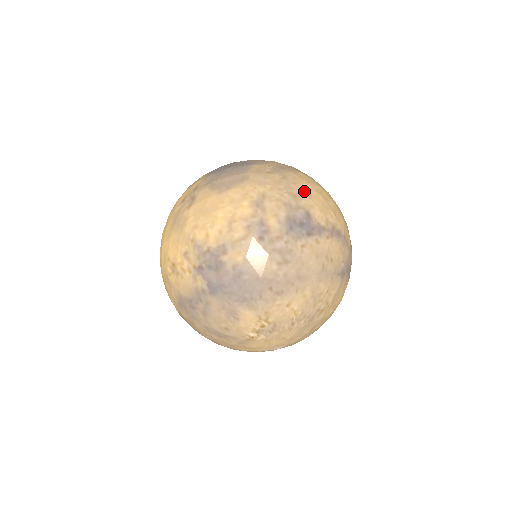
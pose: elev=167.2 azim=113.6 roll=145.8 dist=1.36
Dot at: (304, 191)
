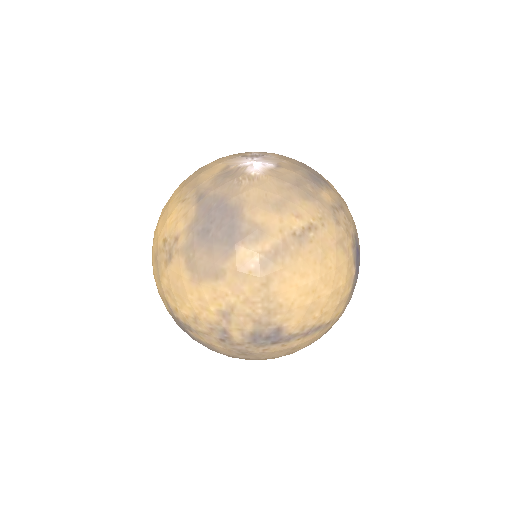
Dot at: (285, 302)
